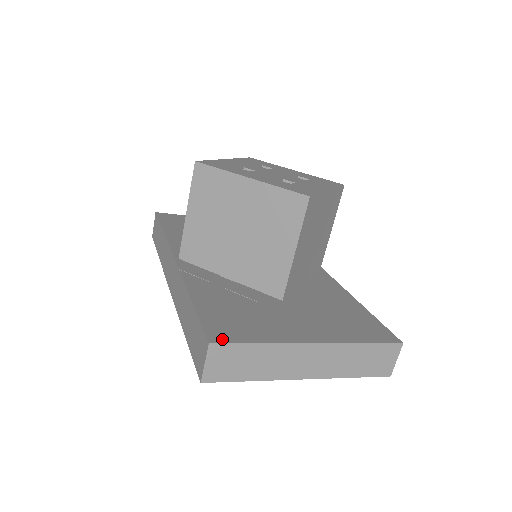
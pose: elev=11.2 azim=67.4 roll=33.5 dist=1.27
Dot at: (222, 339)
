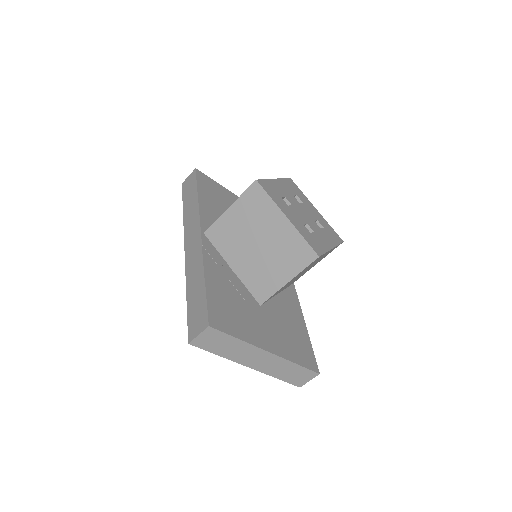
Dot at: (217, 326)
